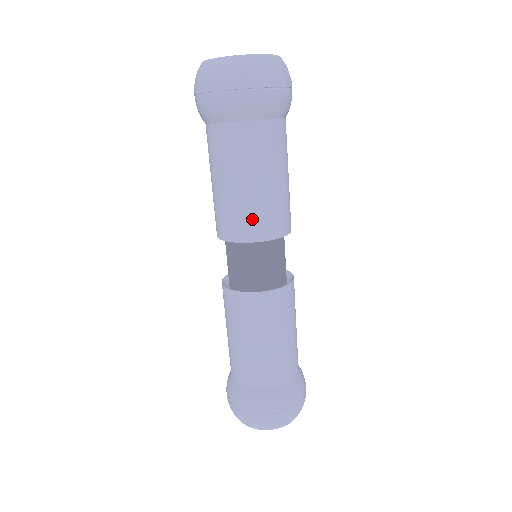
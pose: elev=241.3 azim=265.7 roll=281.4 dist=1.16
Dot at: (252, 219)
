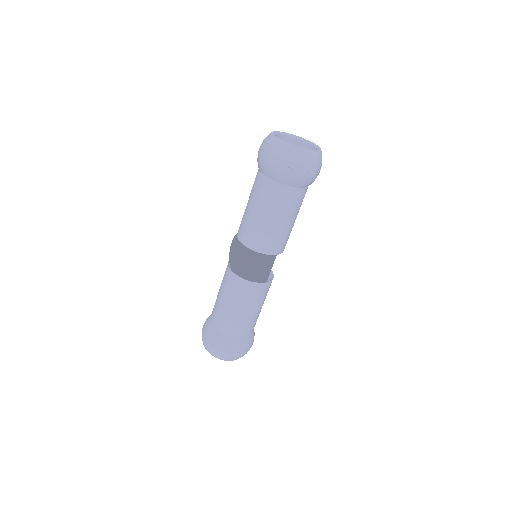
Dot at: (275, 242)
